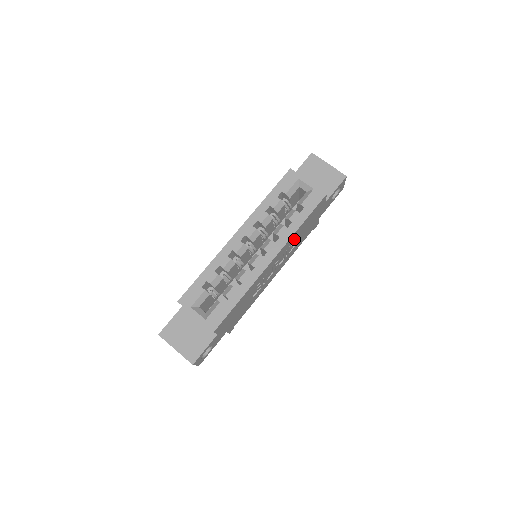
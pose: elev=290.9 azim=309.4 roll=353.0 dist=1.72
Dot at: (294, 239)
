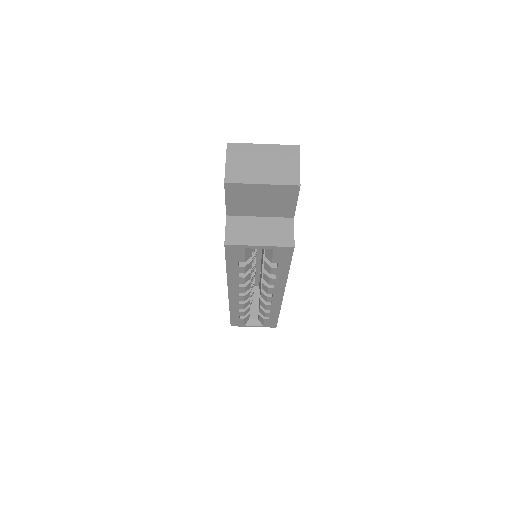
Dot at: occluded
